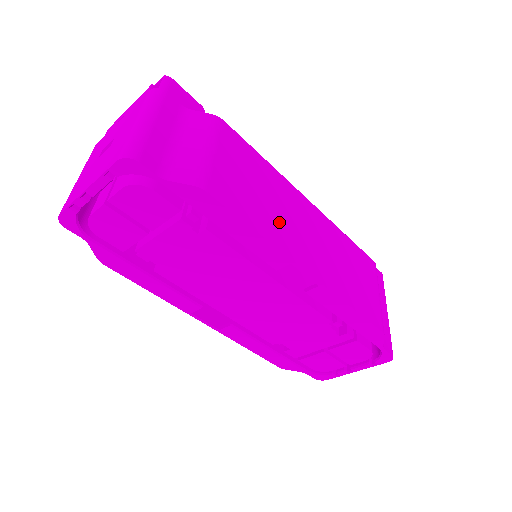
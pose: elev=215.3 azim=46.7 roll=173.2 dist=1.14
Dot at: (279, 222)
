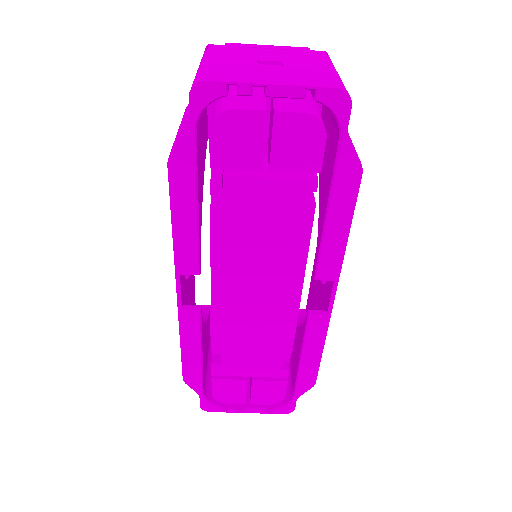
Dot at: occluded
